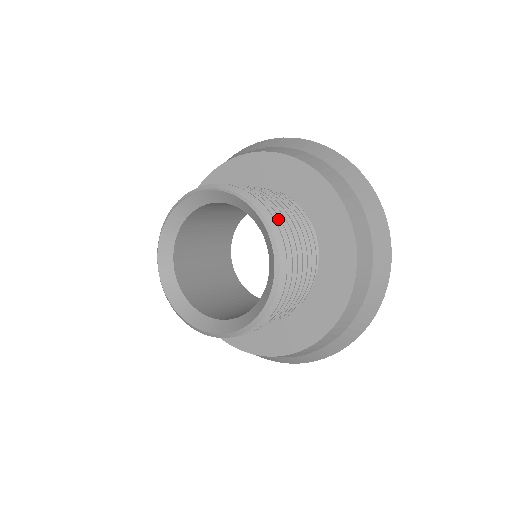
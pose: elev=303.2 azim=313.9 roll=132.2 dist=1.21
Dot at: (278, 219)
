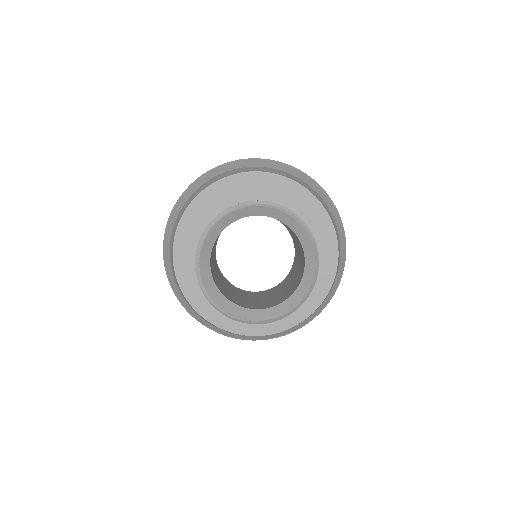
Dot at: occluded
